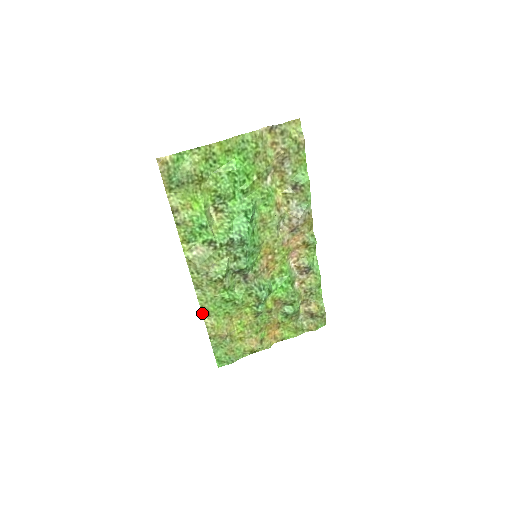
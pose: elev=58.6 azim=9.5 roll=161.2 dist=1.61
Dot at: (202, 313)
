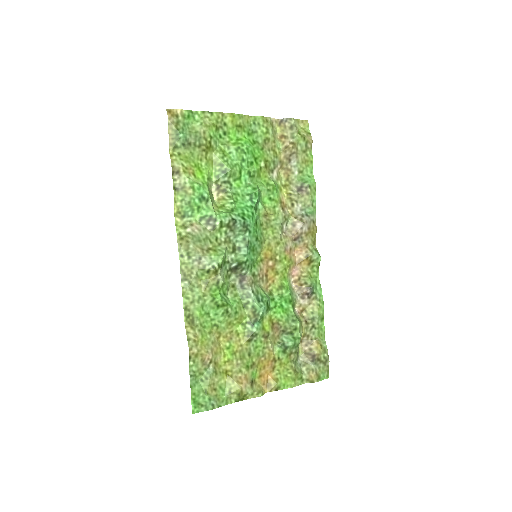
Dot at: (184, 318)
